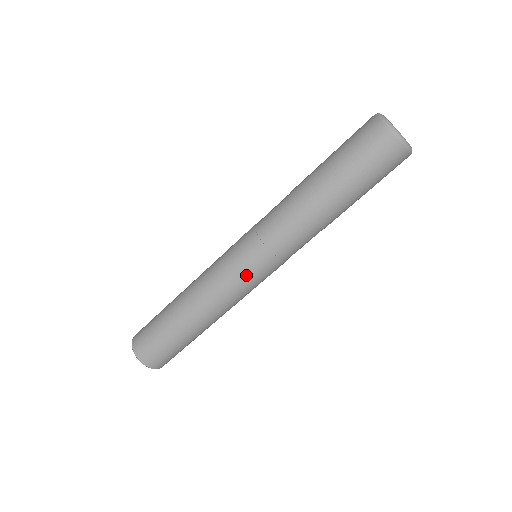
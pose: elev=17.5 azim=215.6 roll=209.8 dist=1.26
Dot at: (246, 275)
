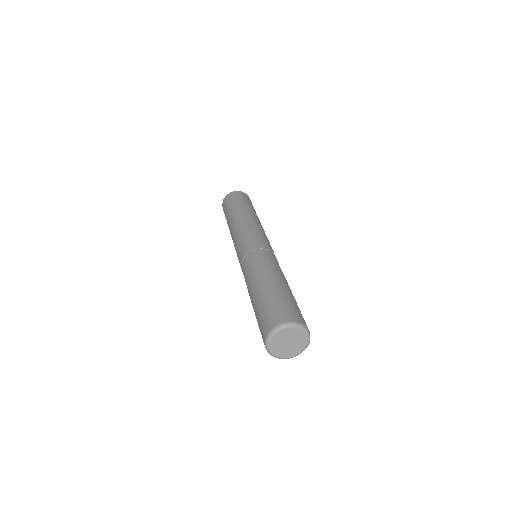
Dot at: occluded
